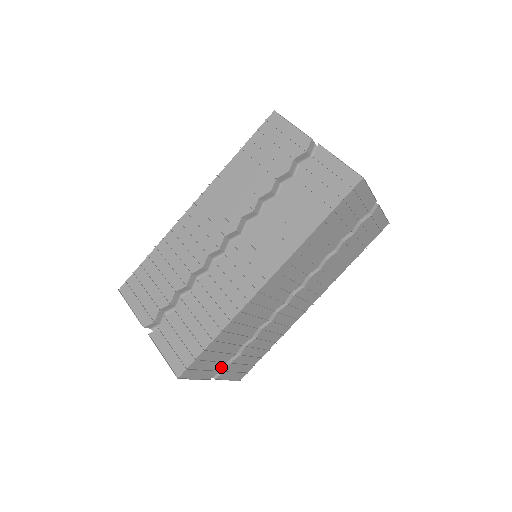
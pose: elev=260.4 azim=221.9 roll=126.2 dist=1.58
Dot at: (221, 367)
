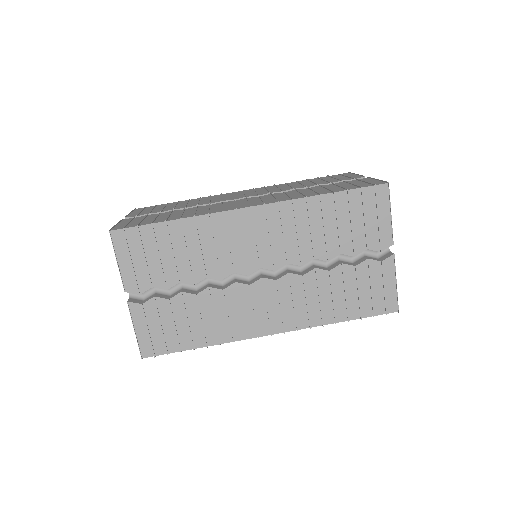
Dot at: (145, 288)
